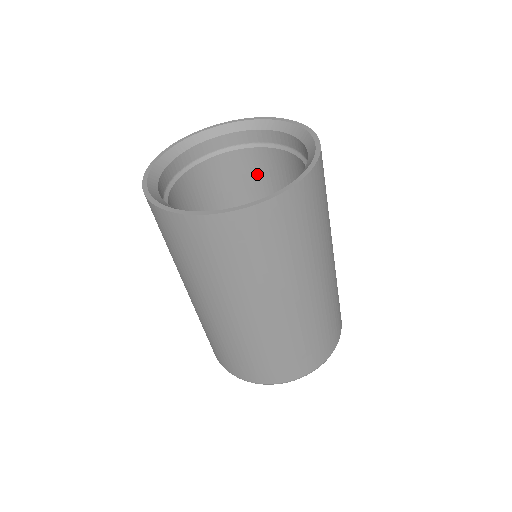
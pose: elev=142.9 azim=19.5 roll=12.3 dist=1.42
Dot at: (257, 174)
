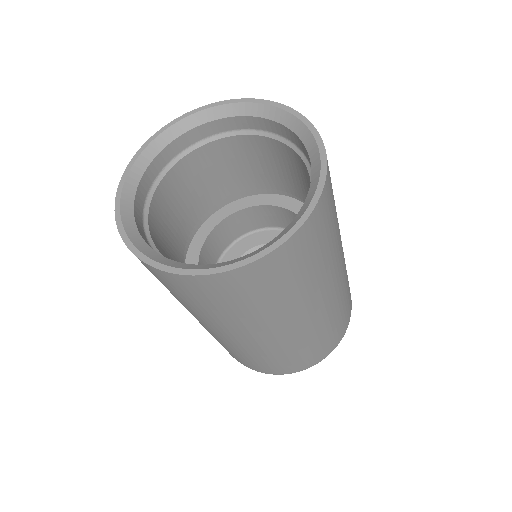
Dot at: (295, 171)
